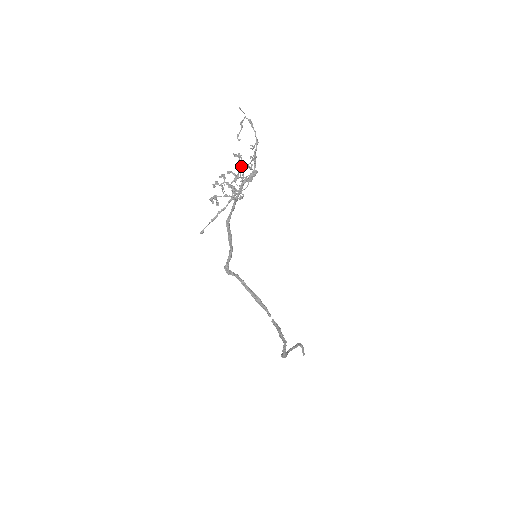
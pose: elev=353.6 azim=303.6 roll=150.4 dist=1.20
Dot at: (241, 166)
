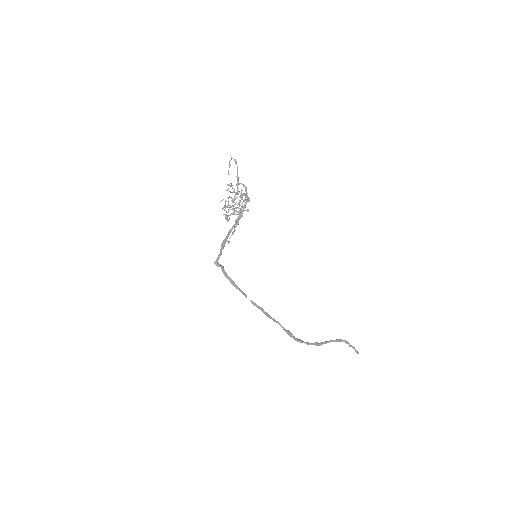
Dot at: (236, 192)
